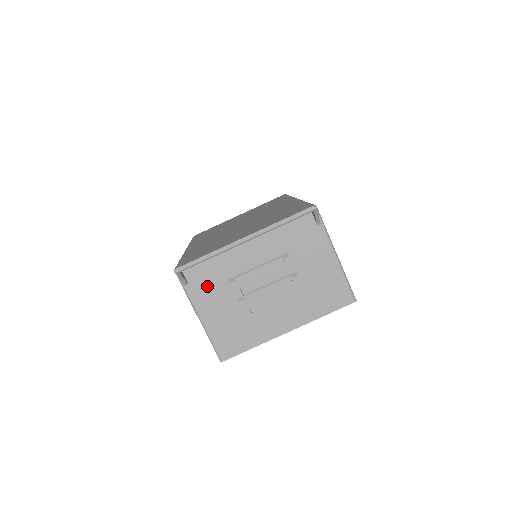
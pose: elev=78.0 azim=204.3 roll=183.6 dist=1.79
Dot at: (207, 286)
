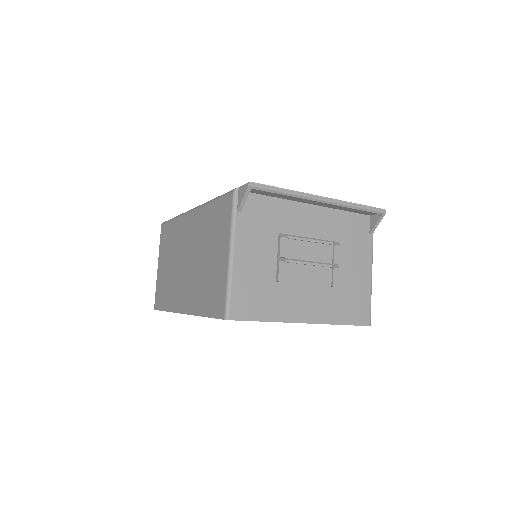
Dot at: (257, 226)
